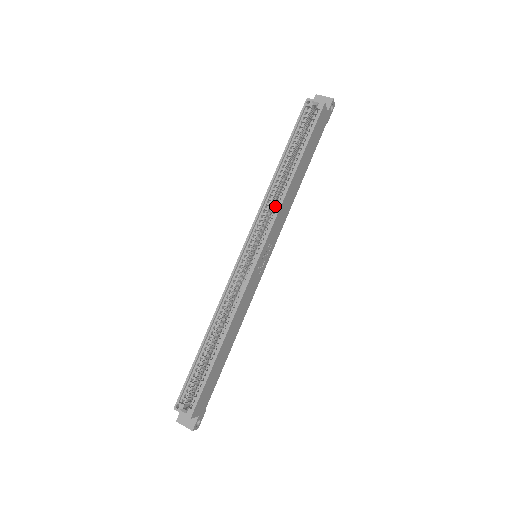
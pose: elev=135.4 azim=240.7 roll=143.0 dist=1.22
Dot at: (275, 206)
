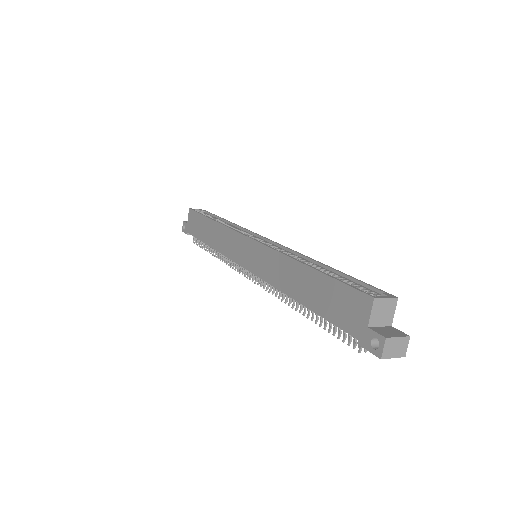
Dot at: (238, 229)
